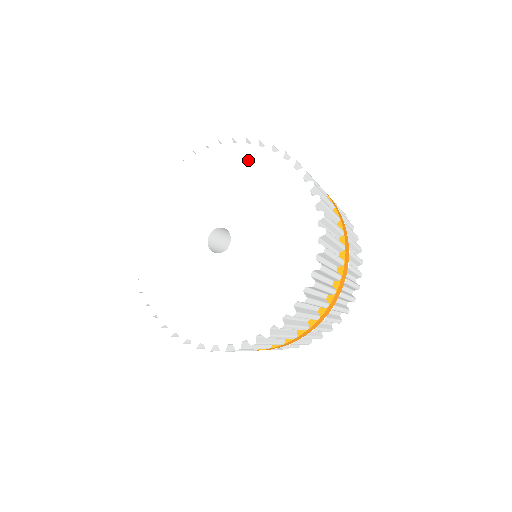
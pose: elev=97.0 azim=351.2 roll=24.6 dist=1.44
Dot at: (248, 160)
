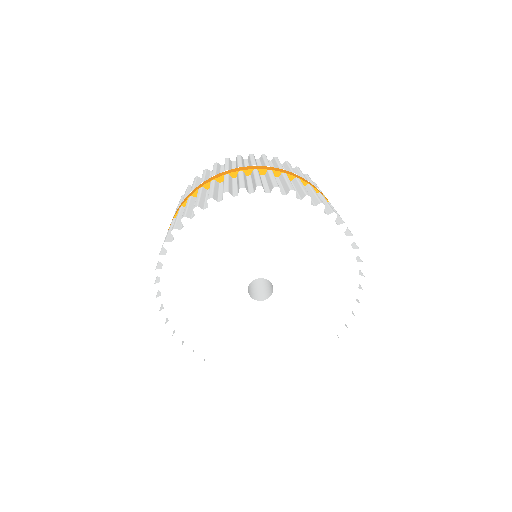
Dot at: (285, 213)
